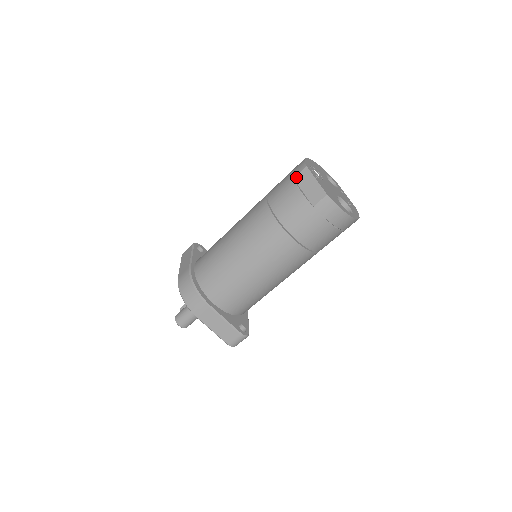
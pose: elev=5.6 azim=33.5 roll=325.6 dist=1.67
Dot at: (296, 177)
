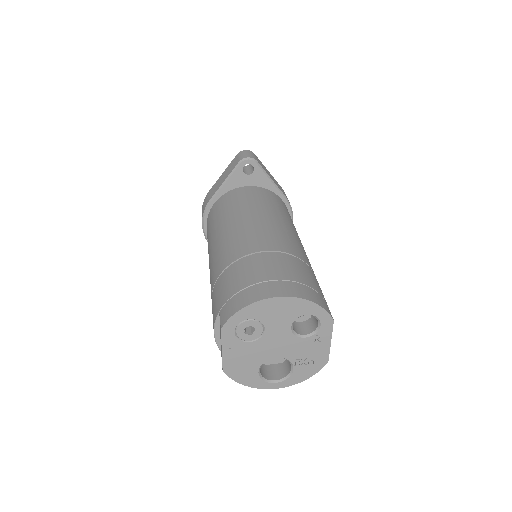
Dot at: (219, 316)
